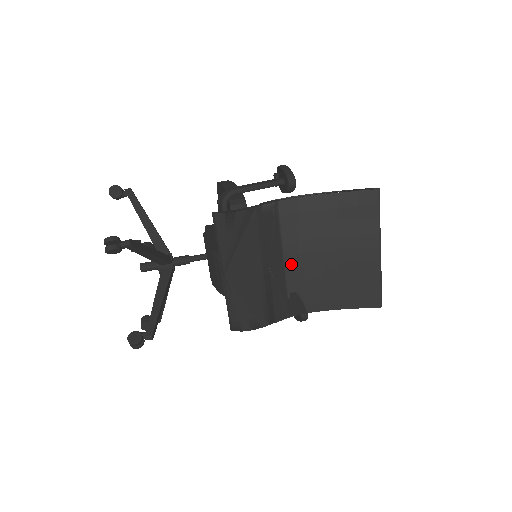
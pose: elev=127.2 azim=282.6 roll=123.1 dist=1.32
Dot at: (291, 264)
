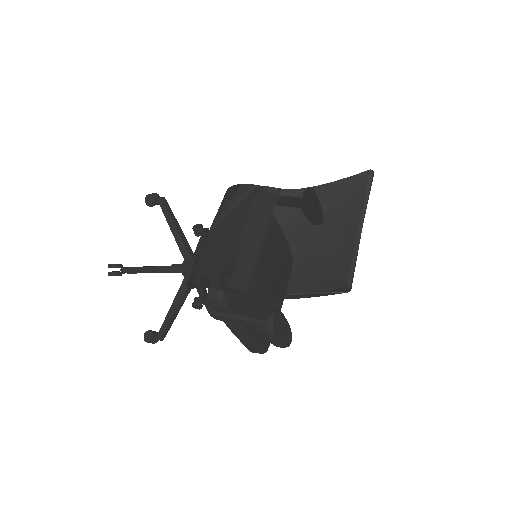
Dot at: (271, 241)
